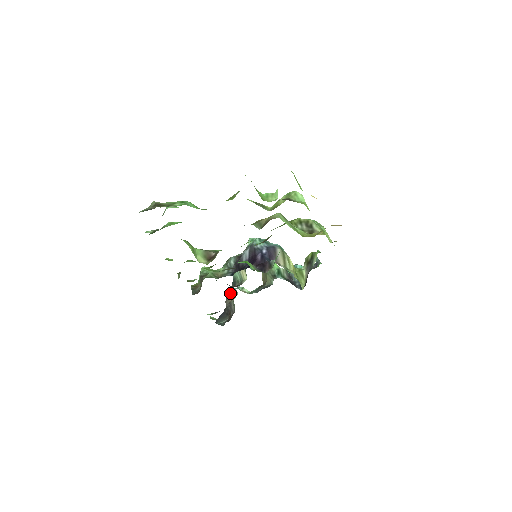
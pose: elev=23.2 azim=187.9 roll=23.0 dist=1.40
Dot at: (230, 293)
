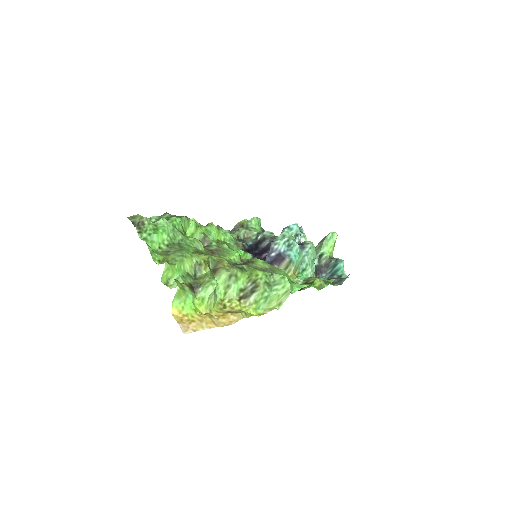
Dot at: occluded
